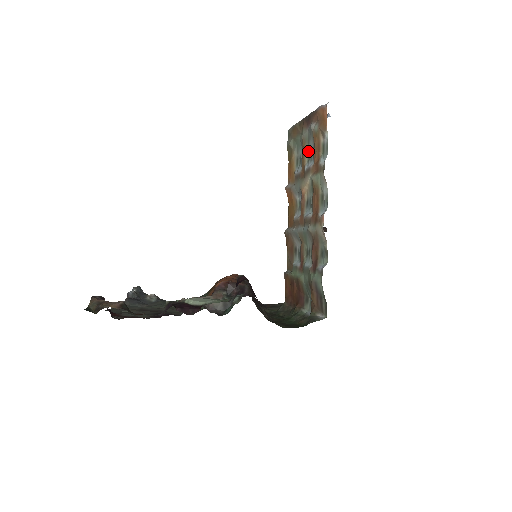
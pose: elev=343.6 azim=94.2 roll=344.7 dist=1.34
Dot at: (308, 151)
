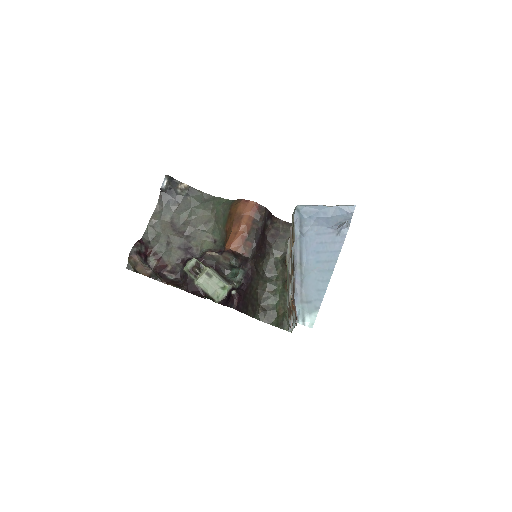
Dot at: occluded
